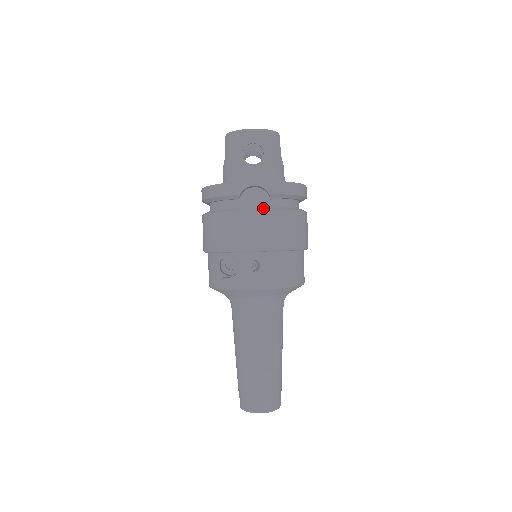
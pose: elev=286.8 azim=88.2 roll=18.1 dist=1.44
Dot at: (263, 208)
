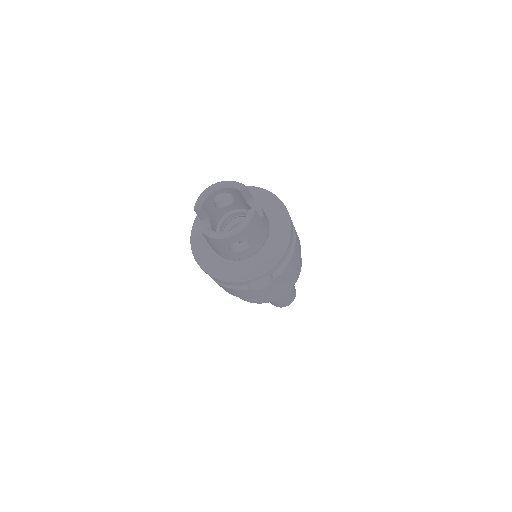
Dot at: occluded
